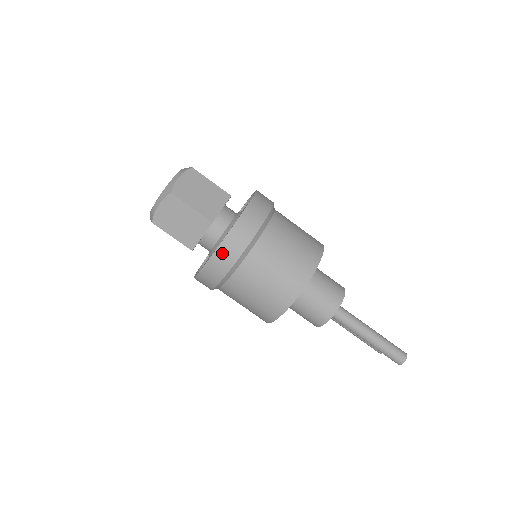
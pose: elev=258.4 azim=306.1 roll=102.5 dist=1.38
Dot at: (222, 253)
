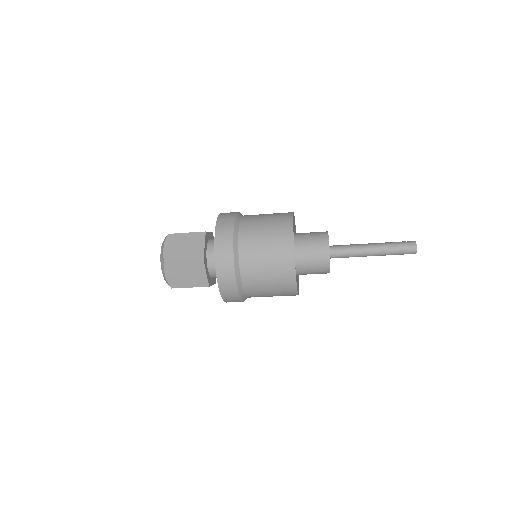
Dot at: (222, 276)
